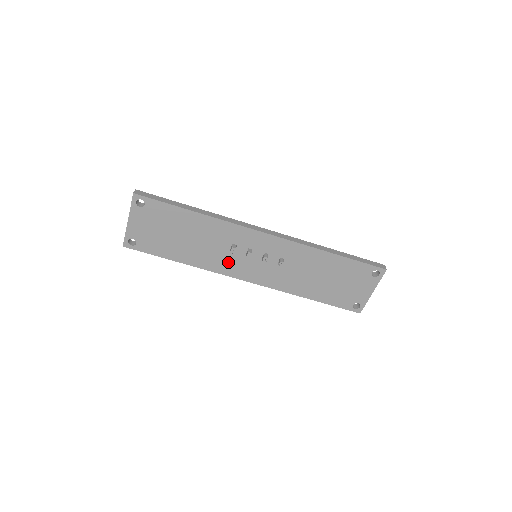
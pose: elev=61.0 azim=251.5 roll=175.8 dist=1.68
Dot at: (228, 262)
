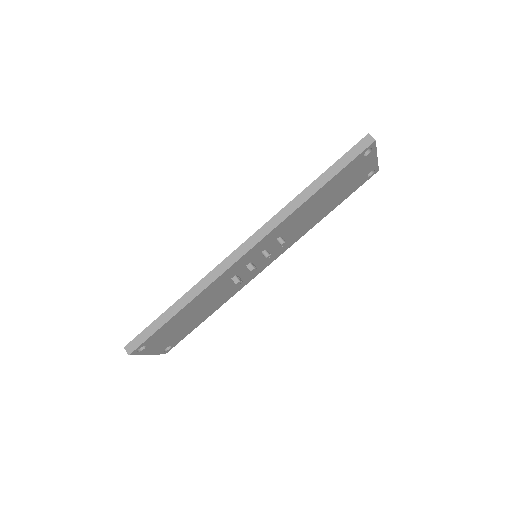
Dot at: (242, 280)
